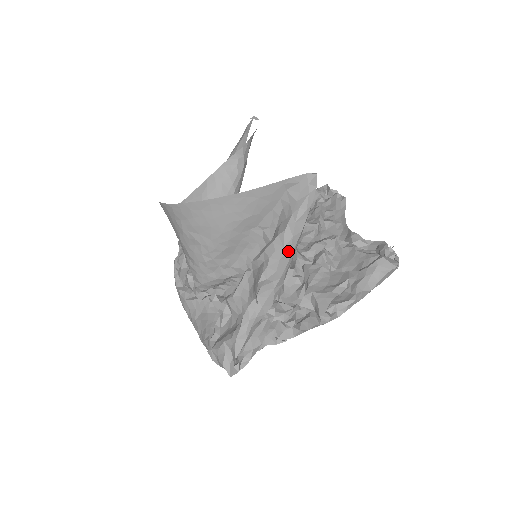
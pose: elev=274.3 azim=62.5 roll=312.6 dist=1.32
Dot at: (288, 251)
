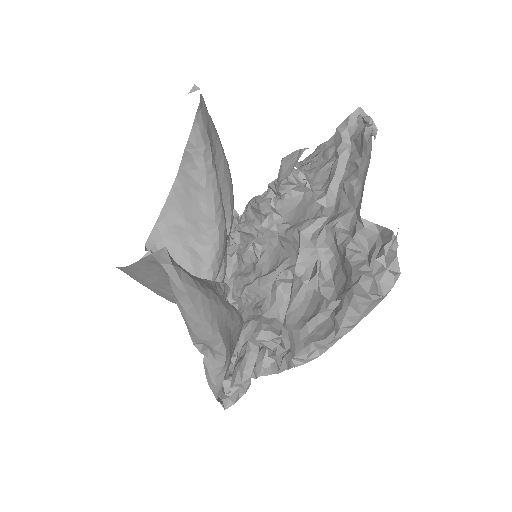
Dot at: (194, 323)
